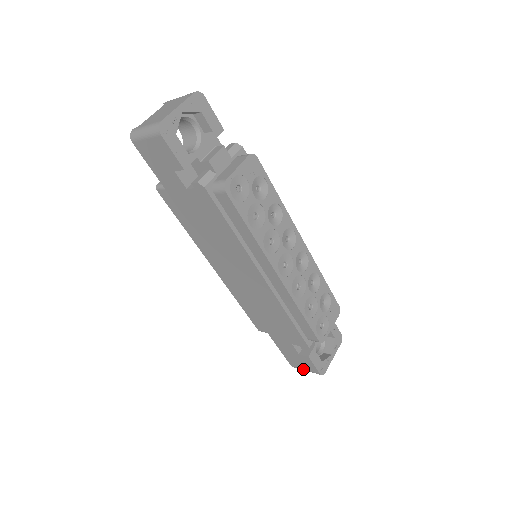
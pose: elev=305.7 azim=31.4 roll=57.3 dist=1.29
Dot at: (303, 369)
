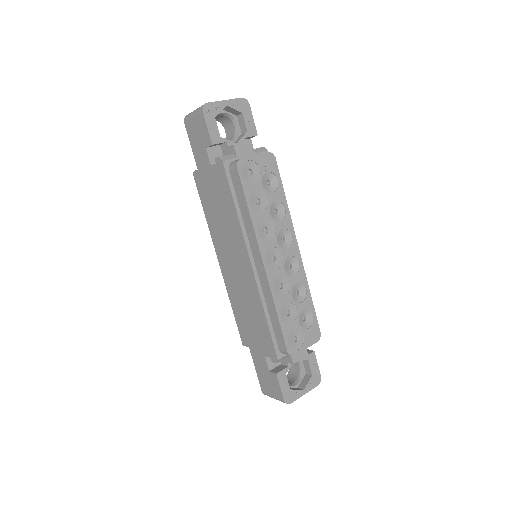
Dot at: (271, 395)
